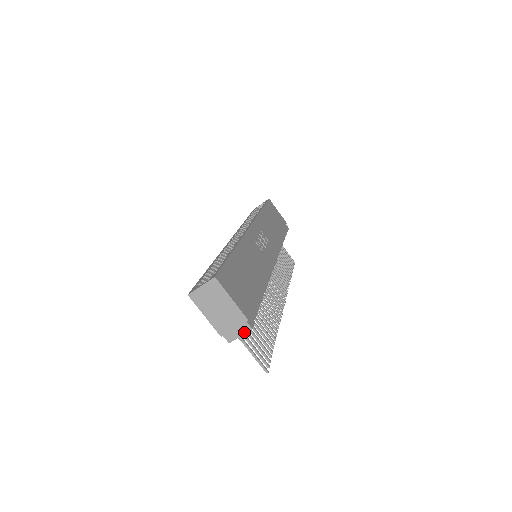
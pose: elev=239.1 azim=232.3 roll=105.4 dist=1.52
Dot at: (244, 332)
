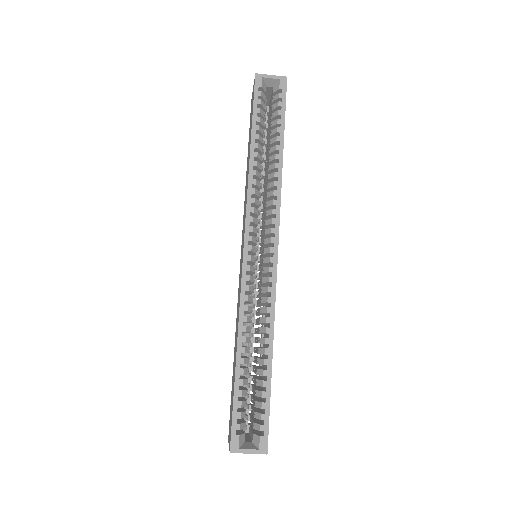
Dot at: occluded
